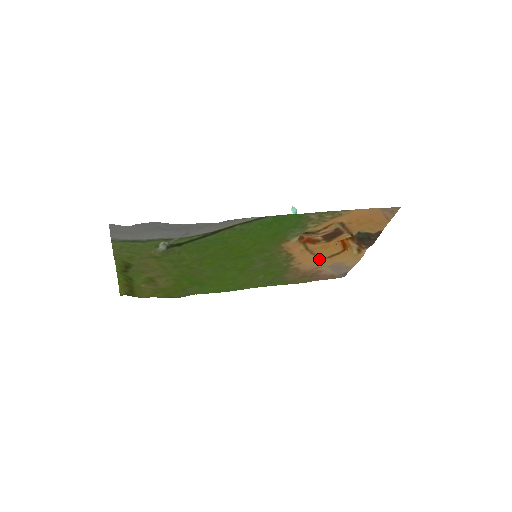
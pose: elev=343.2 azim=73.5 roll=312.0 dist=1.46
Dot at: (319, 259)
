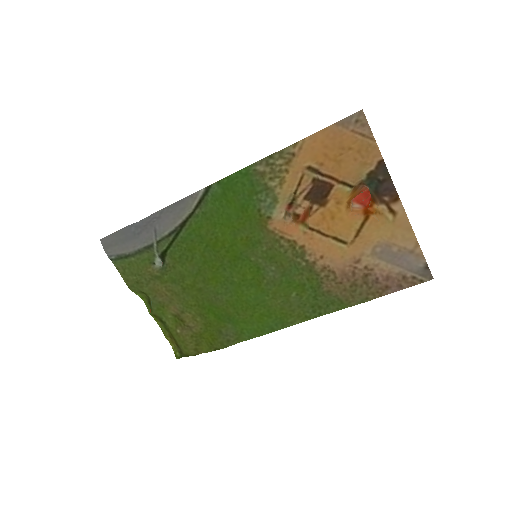
Dot at: (346, 245)
